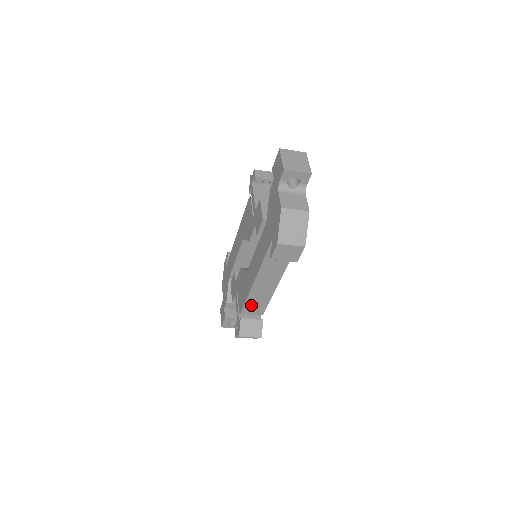
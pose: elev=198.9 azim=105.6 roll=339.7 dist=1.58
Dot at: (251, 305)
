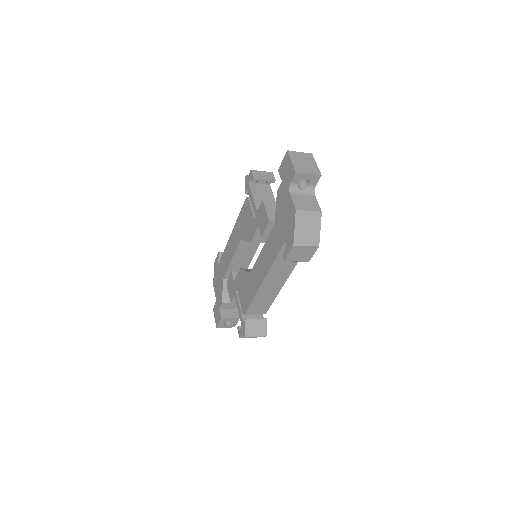
Dot at: (256, 305)
